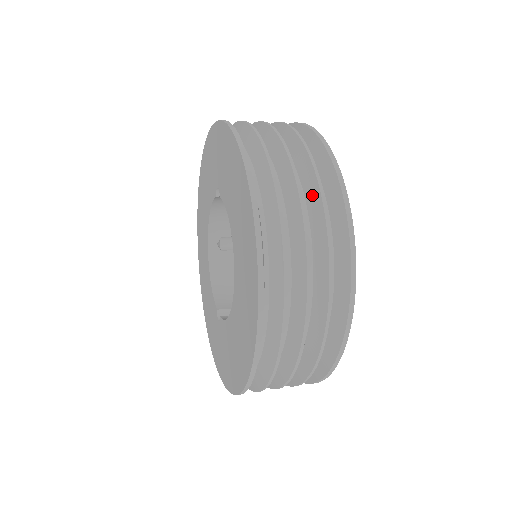
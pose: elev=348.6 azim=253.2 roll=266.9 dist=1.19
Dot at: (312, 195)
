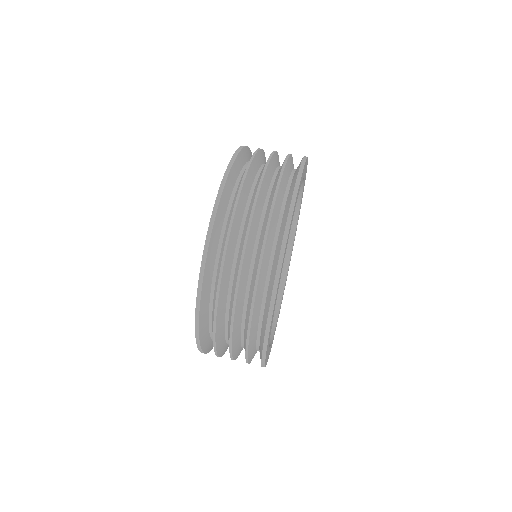
Dot at: (258, 253)
